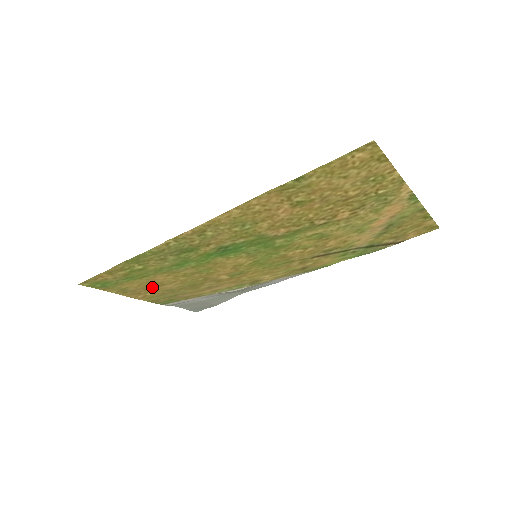
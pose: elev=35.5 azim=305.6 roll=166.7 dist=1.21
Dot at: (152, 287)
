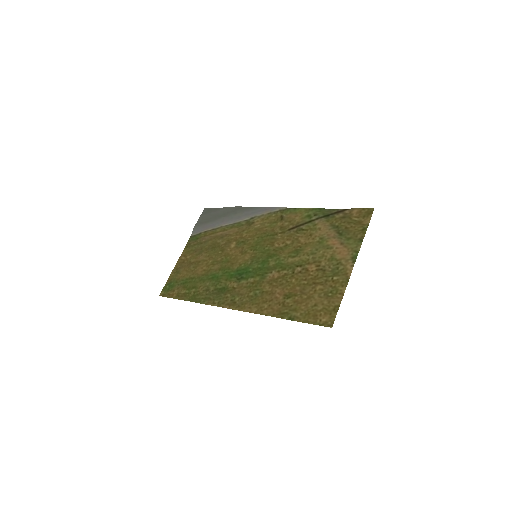
Dot at: (192, 263)
